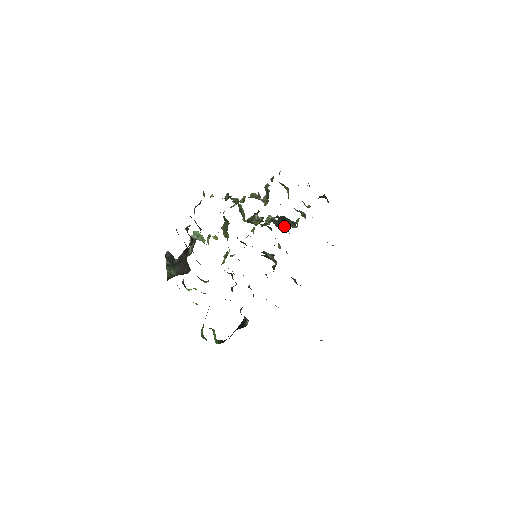
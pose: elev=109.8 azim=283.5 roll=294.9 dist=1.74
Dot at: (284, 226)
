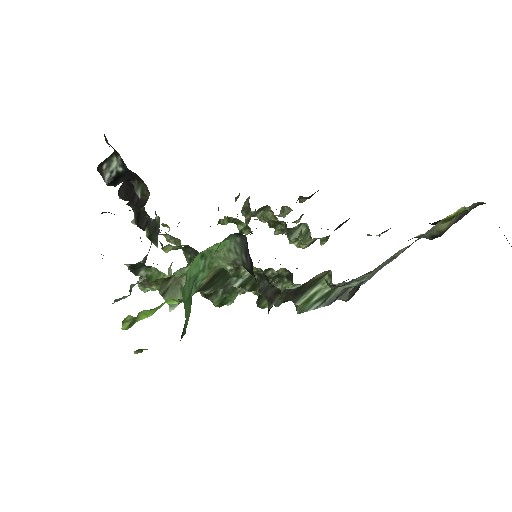
Dot at: occluded
